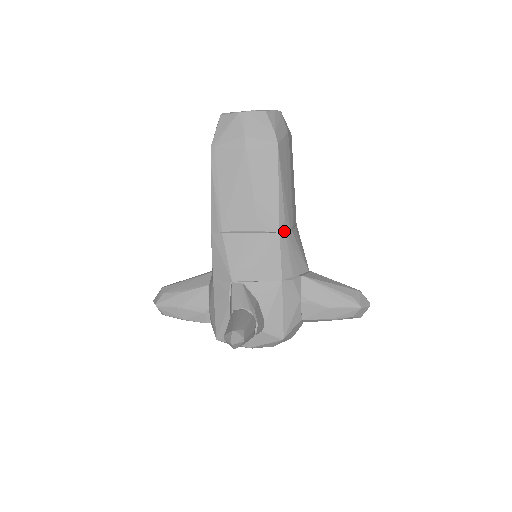
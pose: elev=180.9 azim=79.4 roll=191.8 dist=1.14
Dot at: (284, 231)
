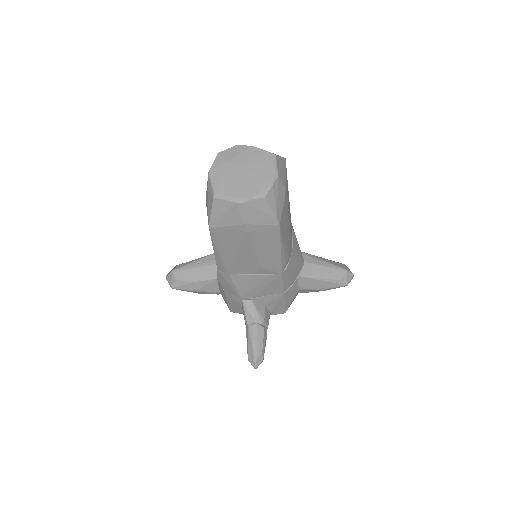
Dot at: (285, 269)
